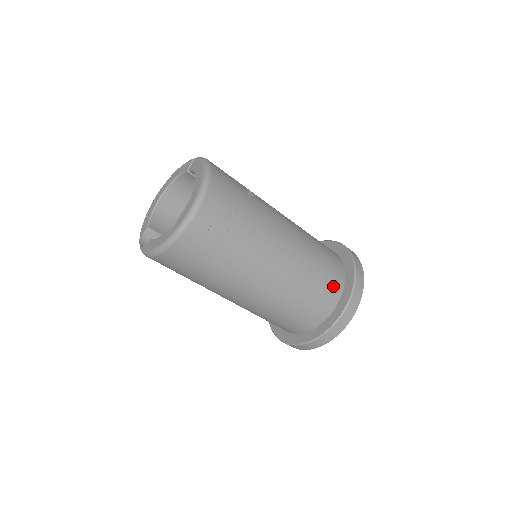
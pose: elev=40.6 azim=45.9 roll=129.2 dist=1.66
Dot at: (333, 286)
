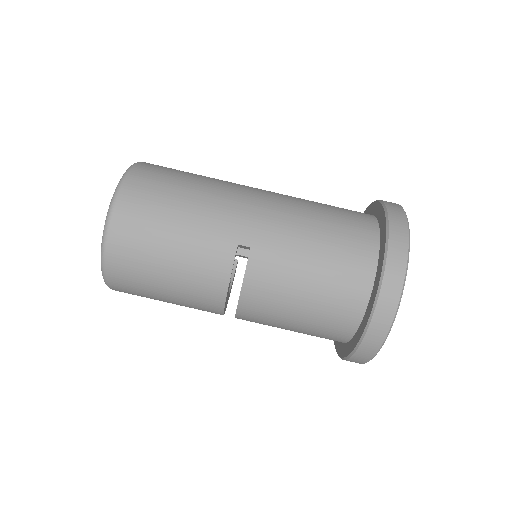
Dot at: occluded
